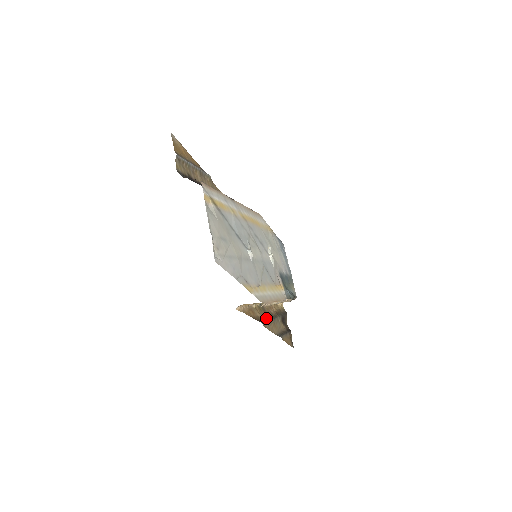
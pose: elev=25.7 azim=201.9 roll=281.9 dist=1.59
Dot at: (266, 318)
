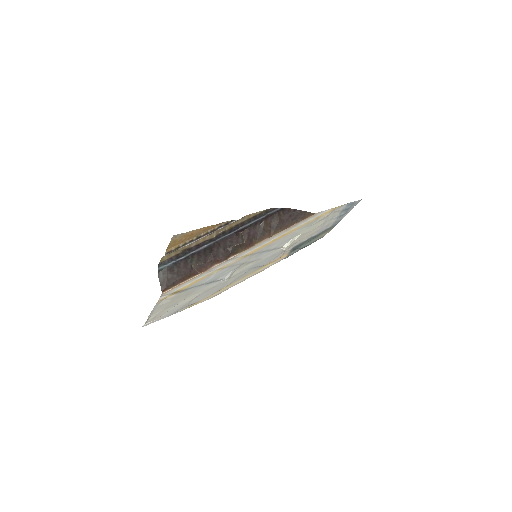
Dot at: occluded
